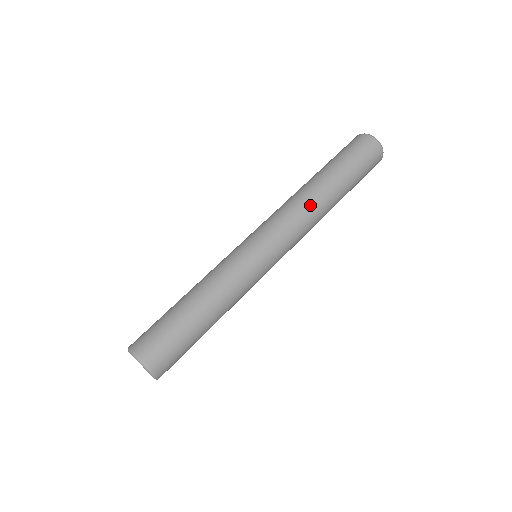
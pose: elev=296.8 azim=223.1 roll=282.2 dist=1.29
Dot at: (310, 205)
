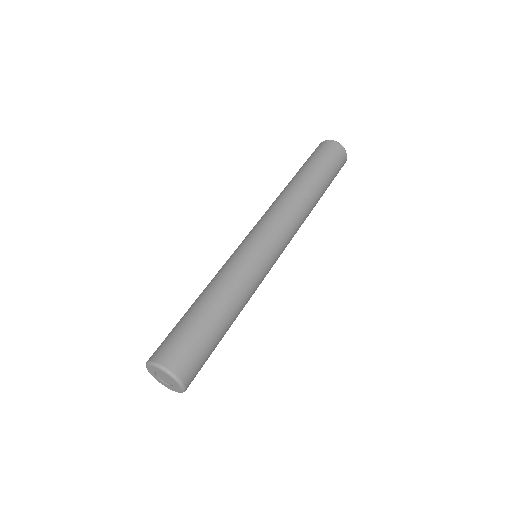
Dot at: (289, 197)
